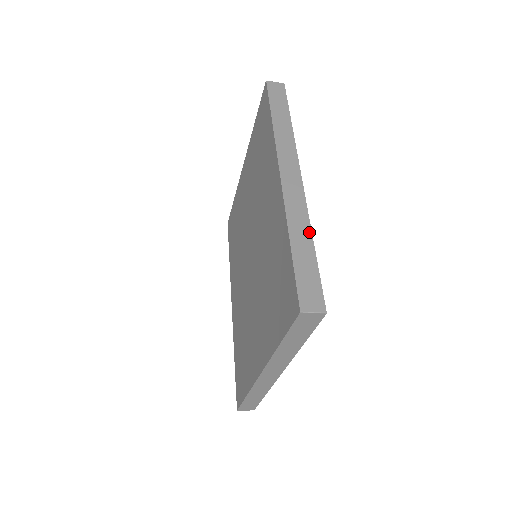
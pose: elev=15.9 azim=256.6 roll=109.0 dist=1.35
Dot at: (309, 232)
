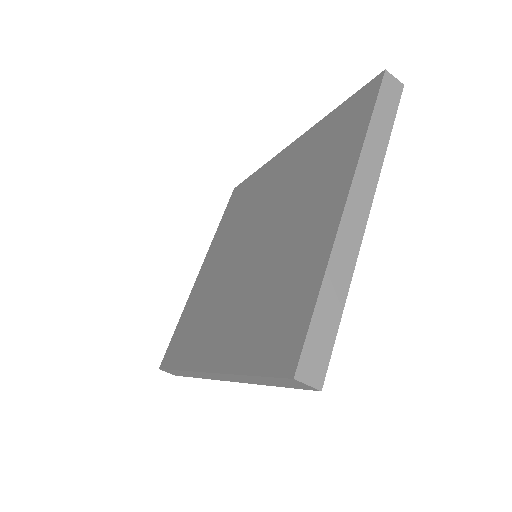
Dot at: occluded
